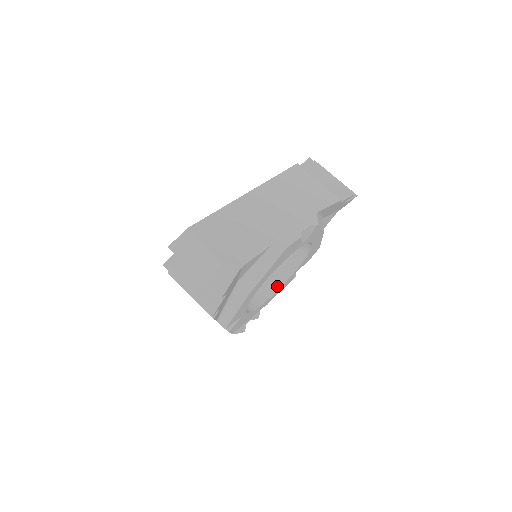
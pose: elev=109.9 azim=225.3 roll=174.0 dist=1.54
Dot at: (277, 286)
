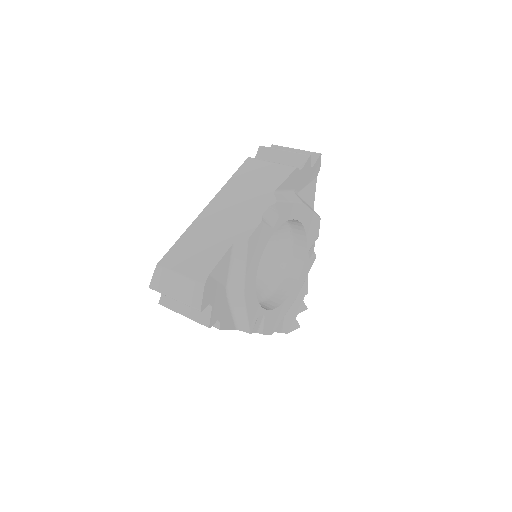
Dot at: (297, 273)
